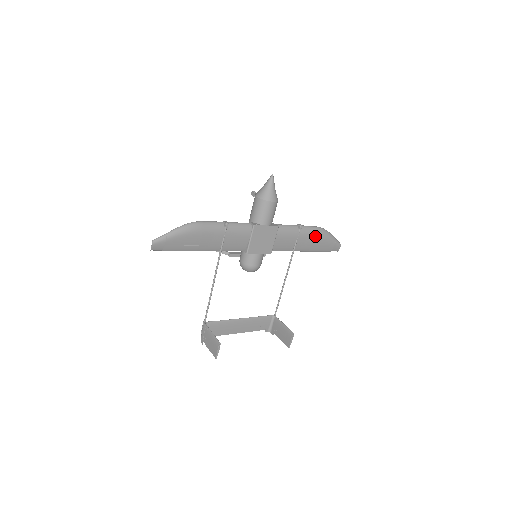
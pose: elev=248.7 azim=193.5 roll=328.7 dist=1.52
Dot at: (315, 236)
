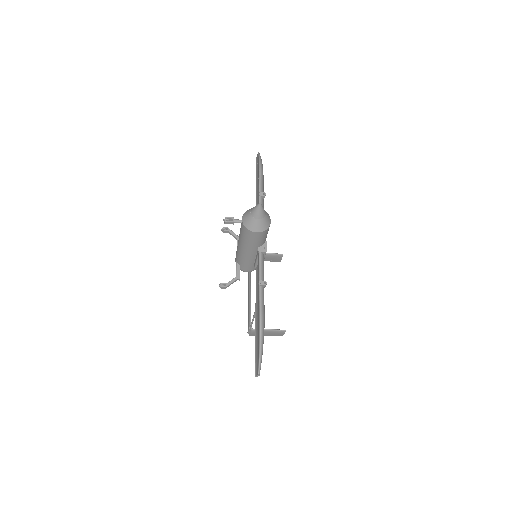
Dot at: (263, 181)
